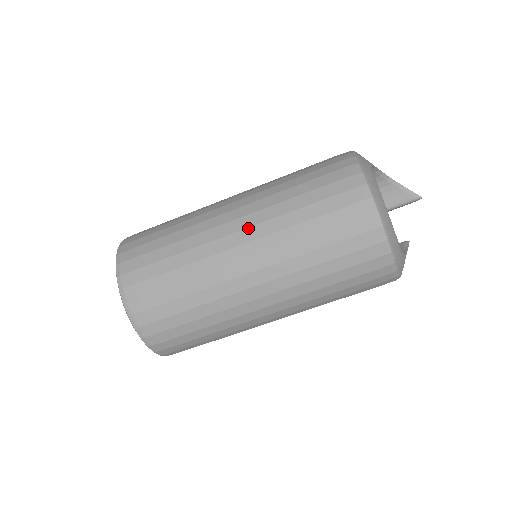
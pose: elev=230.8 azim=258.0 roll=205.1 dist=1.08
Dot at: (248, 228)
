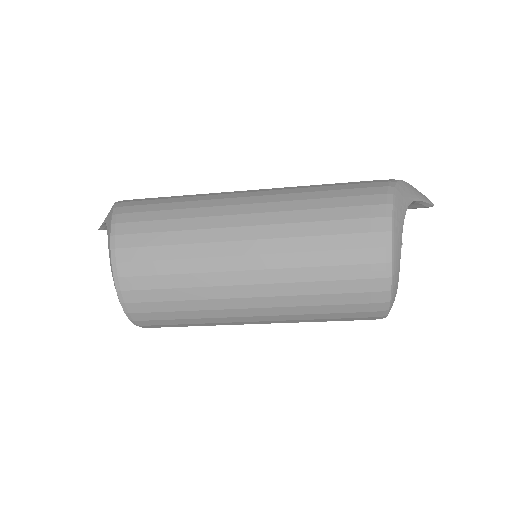
Dot at: (264, 298)
